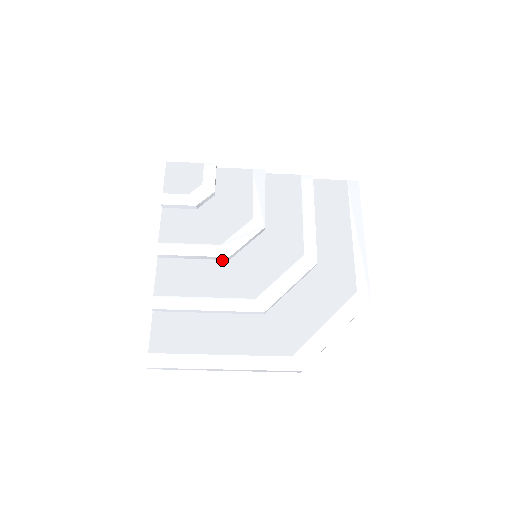
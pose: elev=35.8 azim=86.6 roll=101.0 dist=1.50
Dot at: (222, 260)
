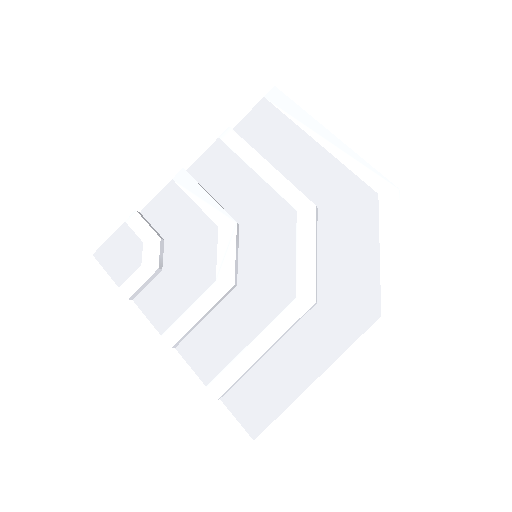
Dot at: (231, 292)
